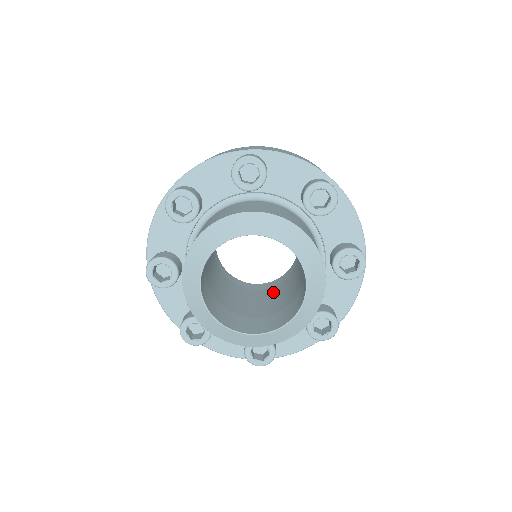
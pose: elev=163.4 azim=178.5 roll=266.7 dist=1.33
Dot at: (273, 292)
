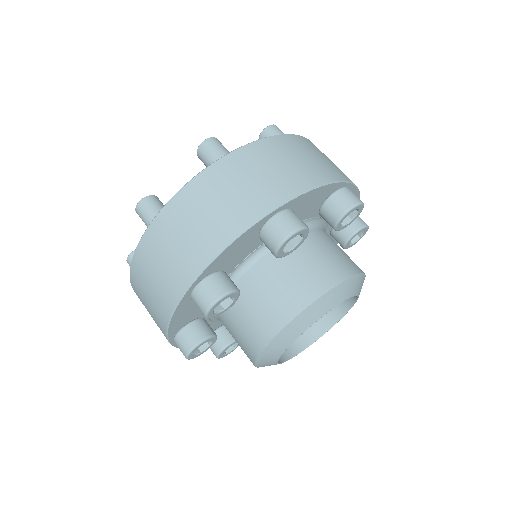
Dot at: occluded
